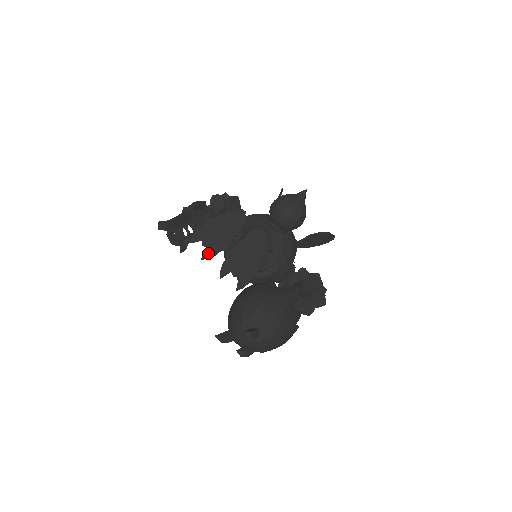
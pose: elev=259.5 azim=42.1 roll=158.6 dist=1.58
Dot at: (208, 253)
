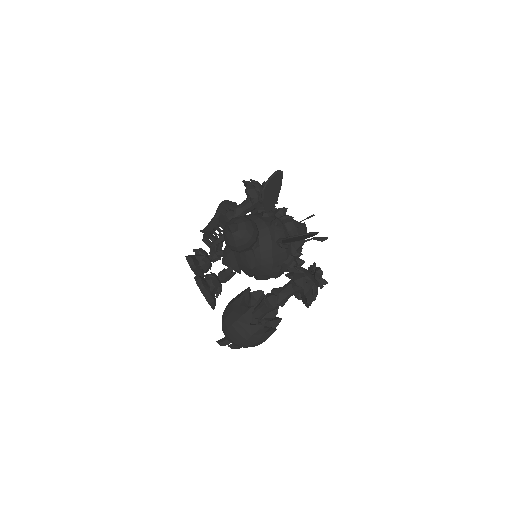
Dot at: occluded
